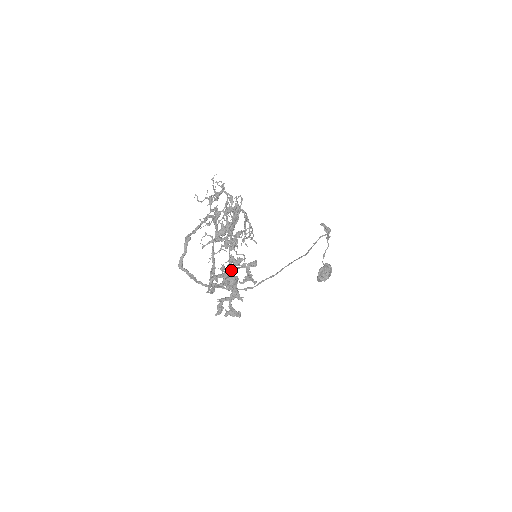
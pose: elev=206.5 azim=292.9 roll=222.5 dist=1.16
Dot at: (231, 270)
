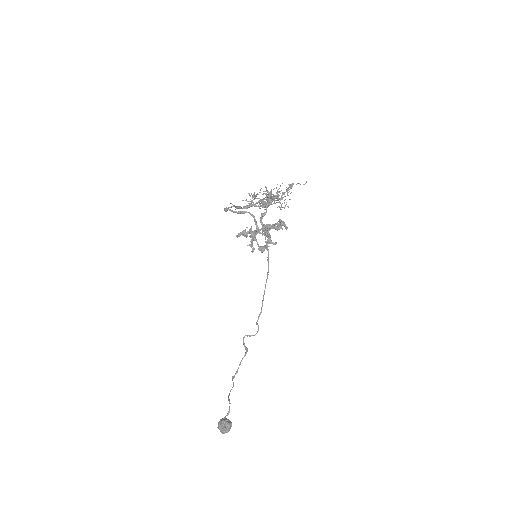
Dot at: (255, 236)
